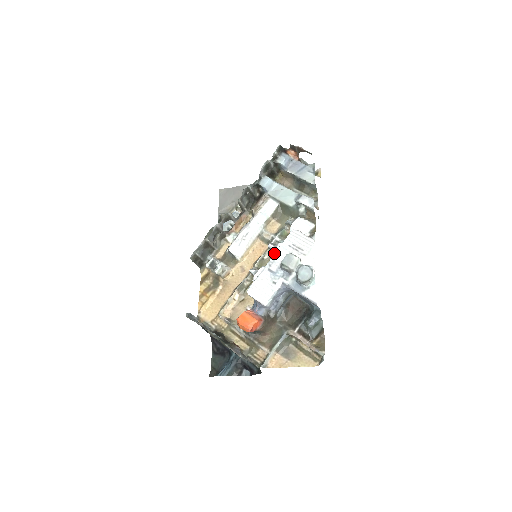
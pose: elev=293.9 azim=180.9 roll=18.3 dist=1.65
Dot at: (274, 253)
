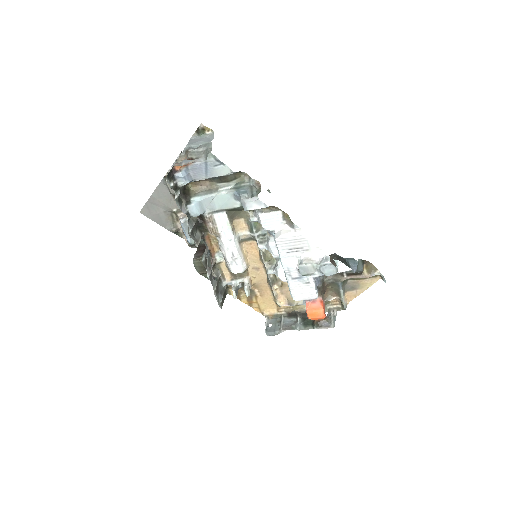
Dot at: (282, 266)
